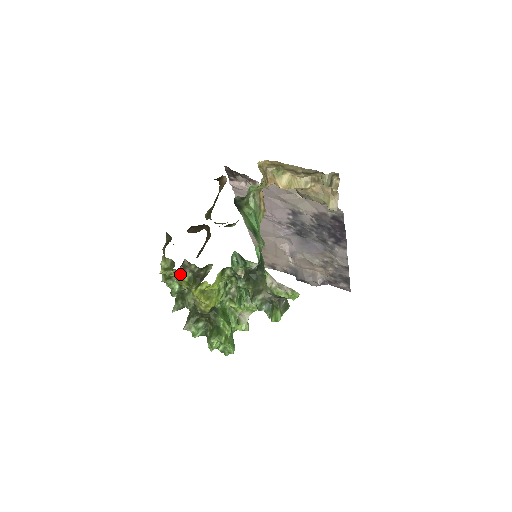
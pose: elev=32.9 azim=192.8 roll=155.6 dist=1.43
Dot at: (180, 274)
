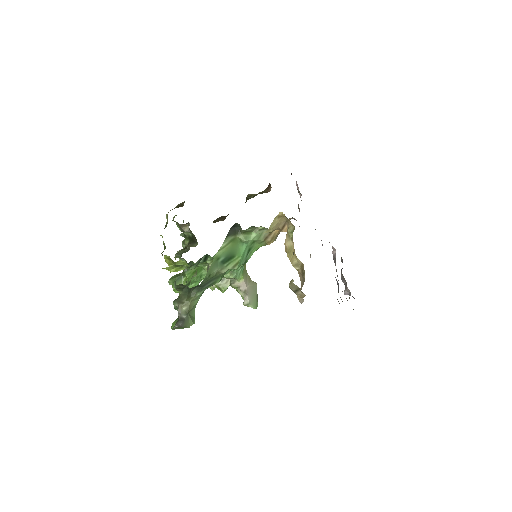
Dot at: occluded
